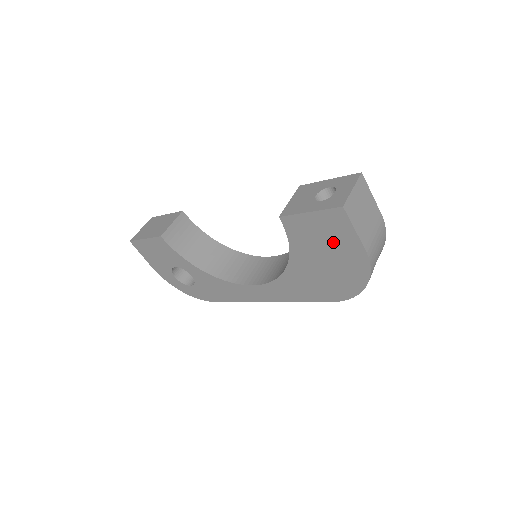
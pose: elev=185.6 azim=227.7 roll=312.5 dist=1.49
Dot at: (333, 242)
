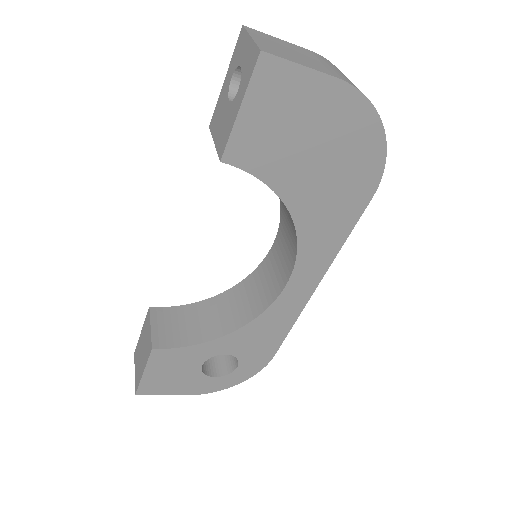
Dot at: (299, 116)
